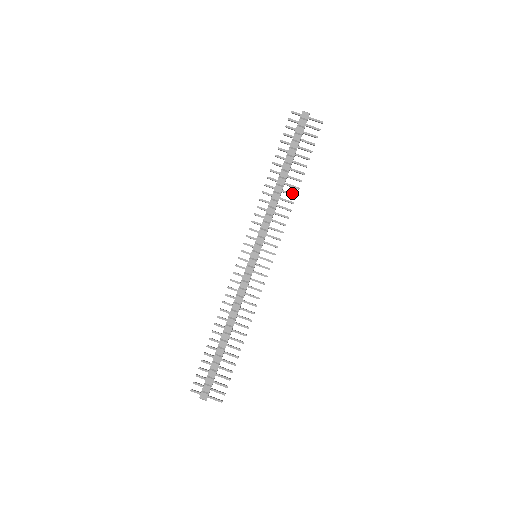
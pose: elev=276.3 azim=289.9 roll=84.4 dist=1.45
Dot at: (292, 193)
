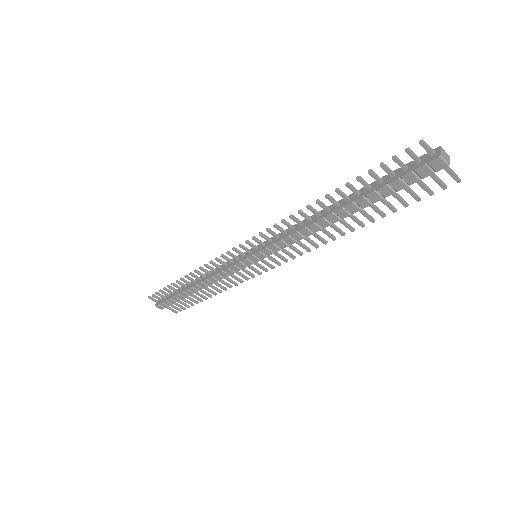
Dot at: (340, 231)
